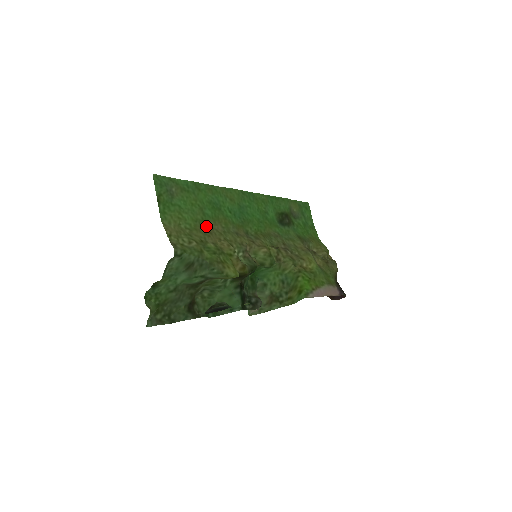
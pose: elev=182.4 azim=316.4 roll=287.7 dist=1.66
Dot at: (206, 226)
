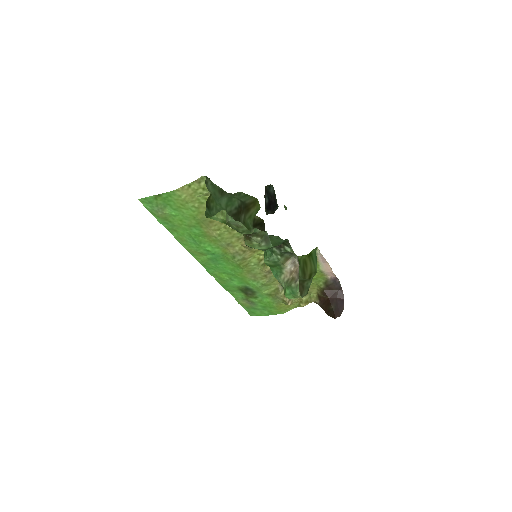
Dot at: (204, 224)
